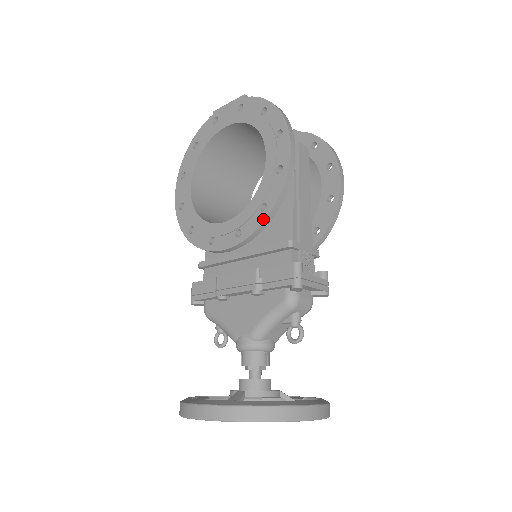
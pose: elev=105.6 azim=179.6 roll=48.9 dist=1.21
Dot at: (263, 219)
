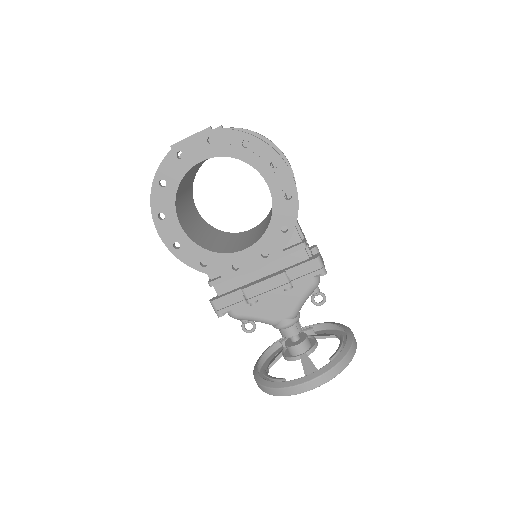
Dot at: (288, 239)
